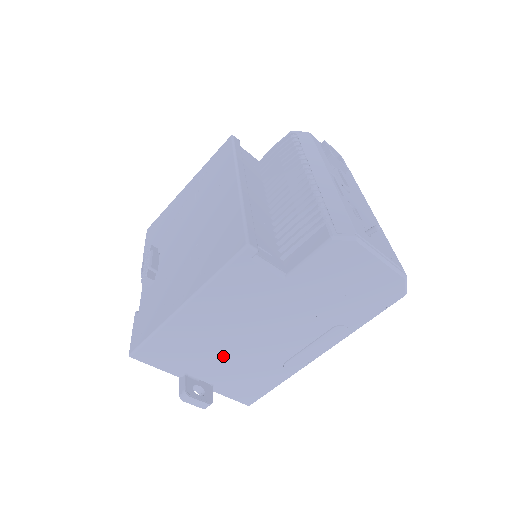
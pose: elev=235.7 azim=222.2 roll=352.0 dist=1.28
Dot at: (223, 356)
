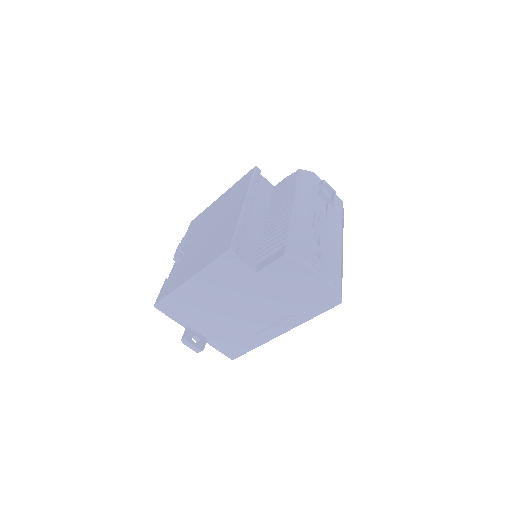
Dot at: (214, 320)
